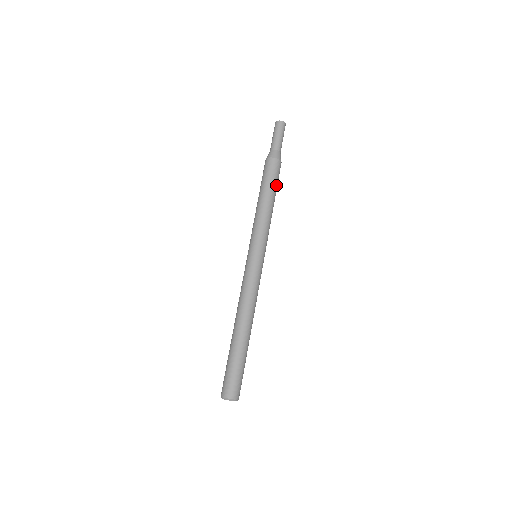
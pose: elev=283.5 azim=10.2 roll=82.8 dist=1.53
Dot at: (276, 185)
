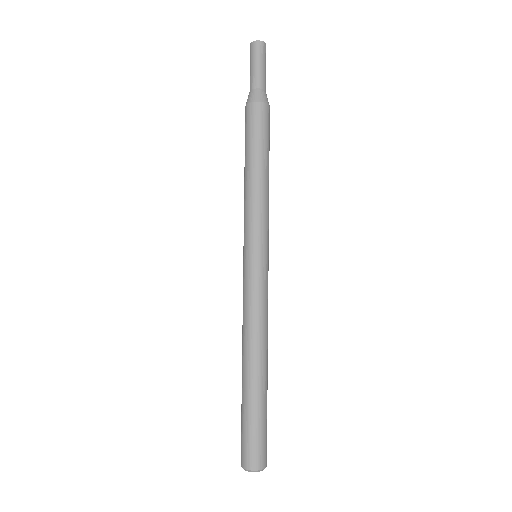
Dot at: (260, 142)
